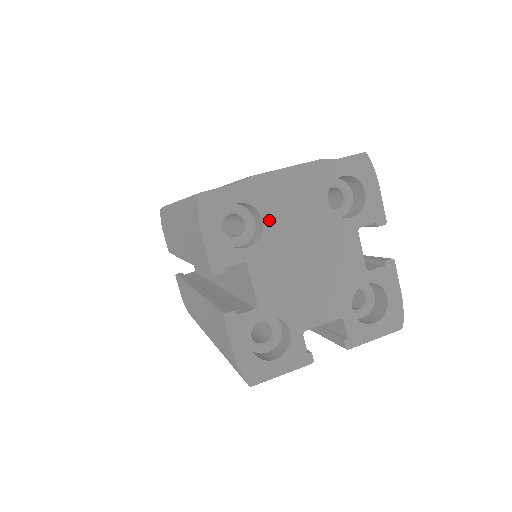
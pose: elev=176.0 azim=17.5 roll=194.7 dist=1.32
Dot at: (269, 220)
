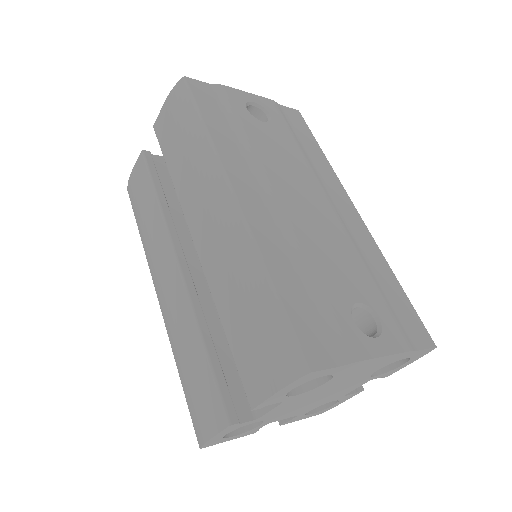
Dot at: (331, 381)
